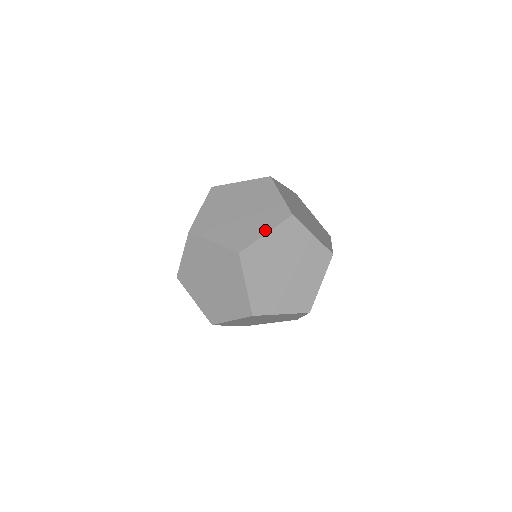
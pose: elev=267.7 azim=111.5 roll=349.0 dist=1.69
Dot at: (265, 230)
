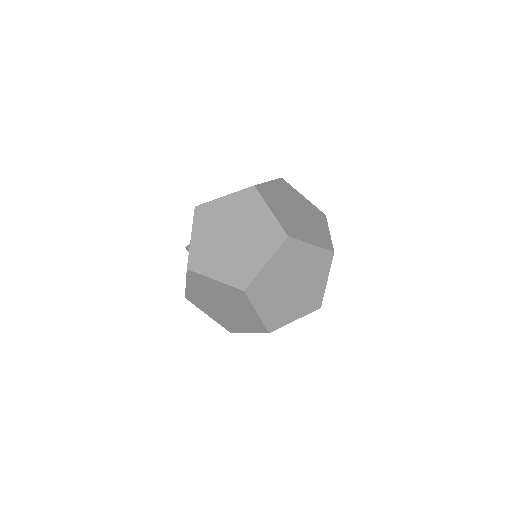
Dot at: (264, 260)
